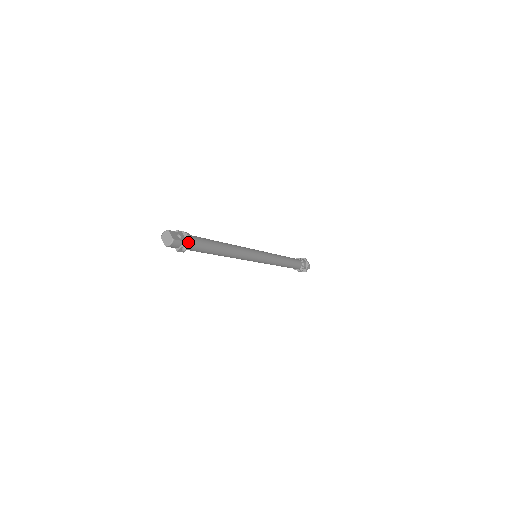
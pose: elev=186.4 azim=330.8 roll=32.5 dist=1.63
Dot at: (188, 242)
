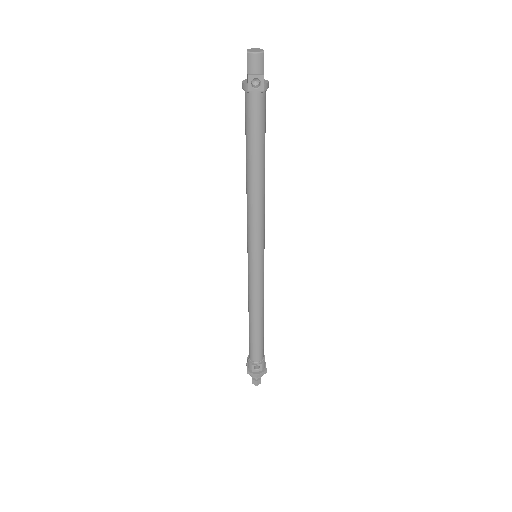
Dot at: (265, 83)
